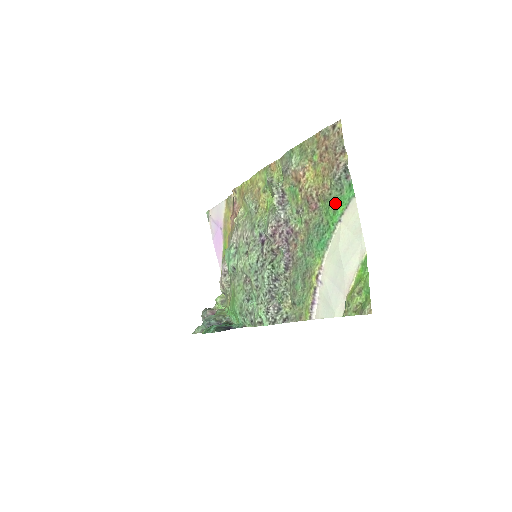
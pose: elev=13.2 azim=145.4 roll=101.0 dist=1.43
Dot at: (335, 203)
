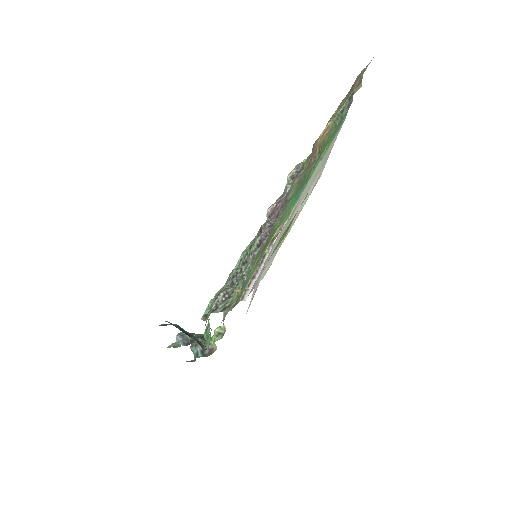
Dot at: (327, 142)
